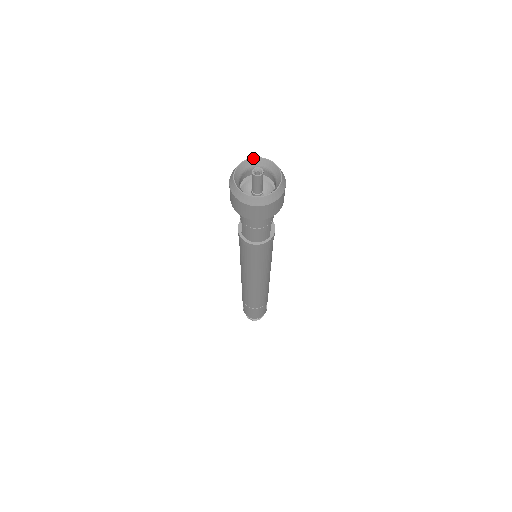
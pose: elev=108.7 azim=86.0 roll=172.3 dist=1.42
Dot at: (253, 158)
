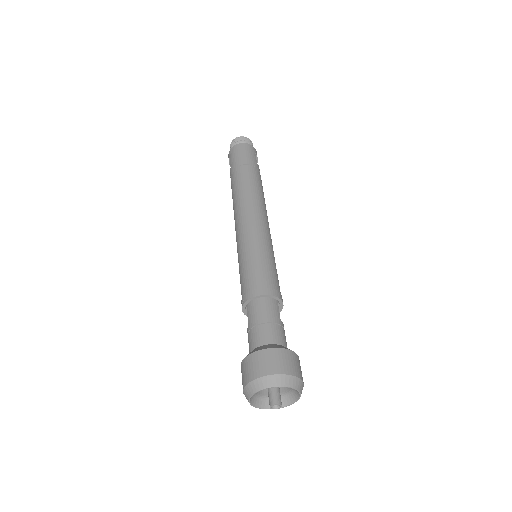
Dot at: occluded
